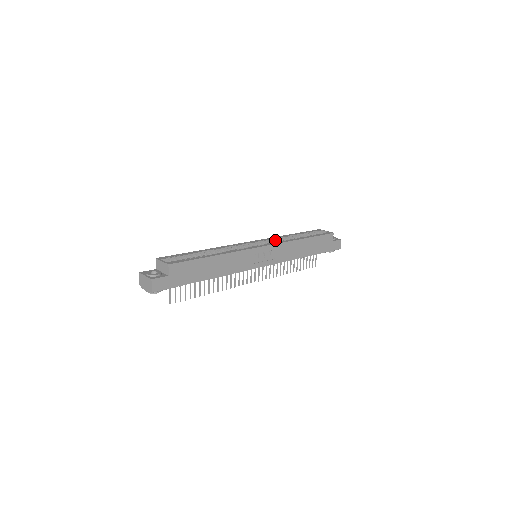
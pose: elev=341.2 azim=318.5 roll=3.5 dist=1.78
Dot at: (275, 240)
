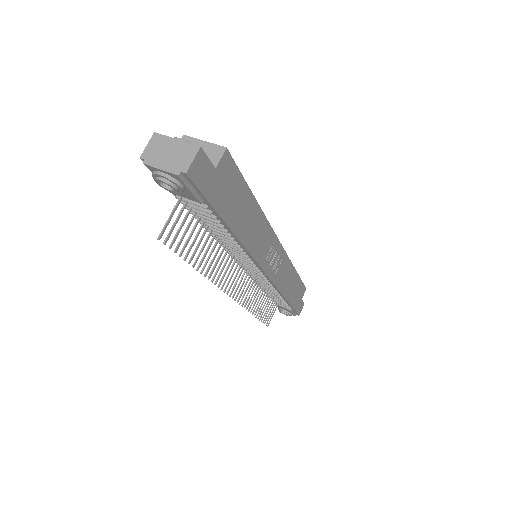
Dot at: occluded
